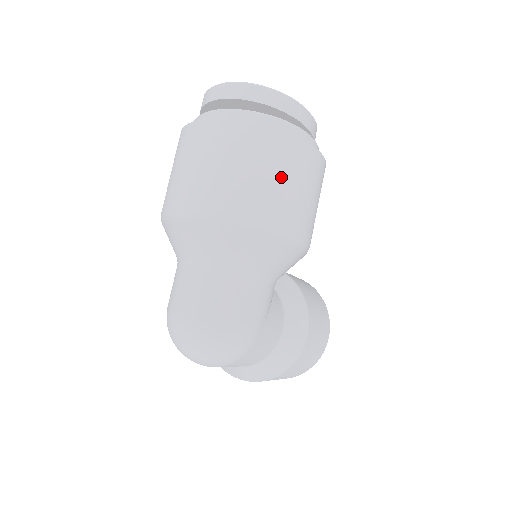
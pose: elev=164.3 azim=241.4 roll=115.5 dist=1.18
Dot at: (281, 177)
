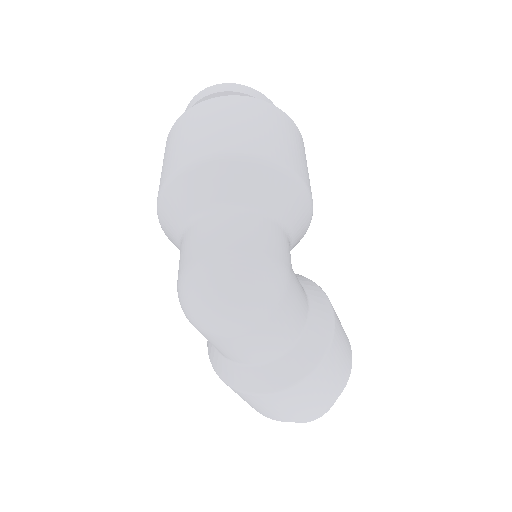
Dot at: (275, 130)
